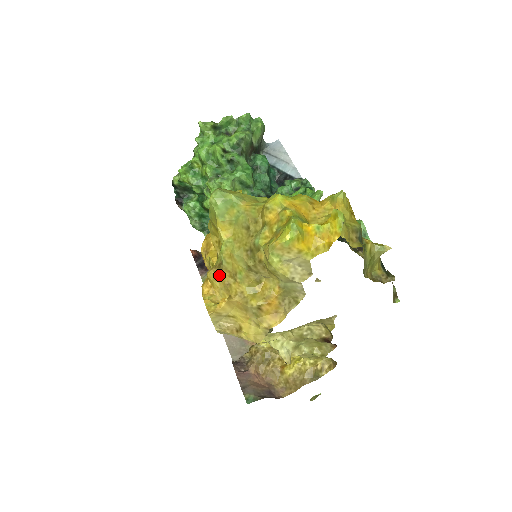
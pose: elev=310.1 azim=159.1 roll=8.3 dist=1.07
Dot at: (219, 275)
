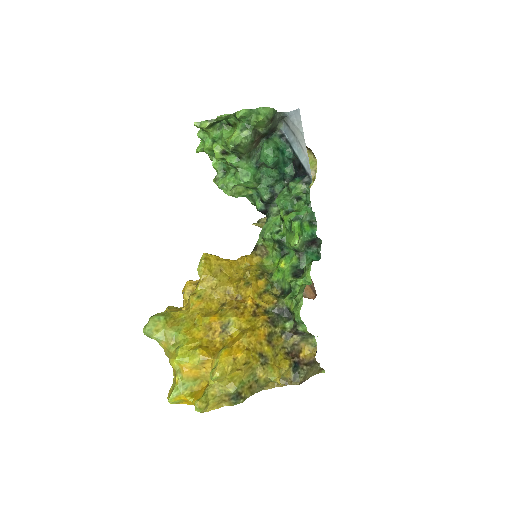
Dot at: occluded
